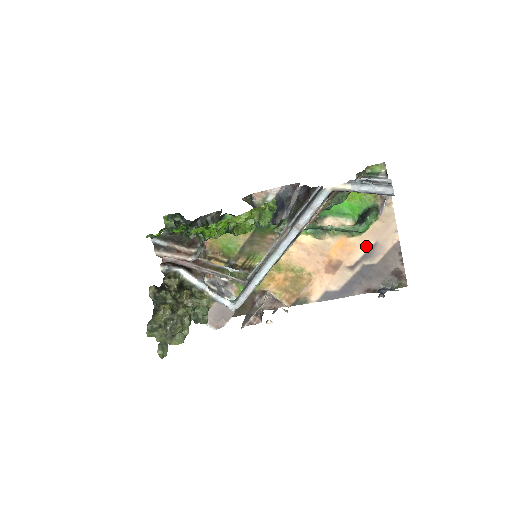
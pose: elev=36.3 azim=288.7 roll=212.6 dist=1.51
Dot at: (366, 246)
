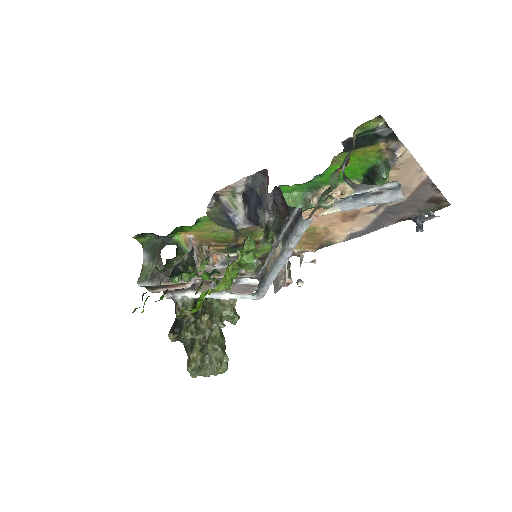
Dot at: occluded
